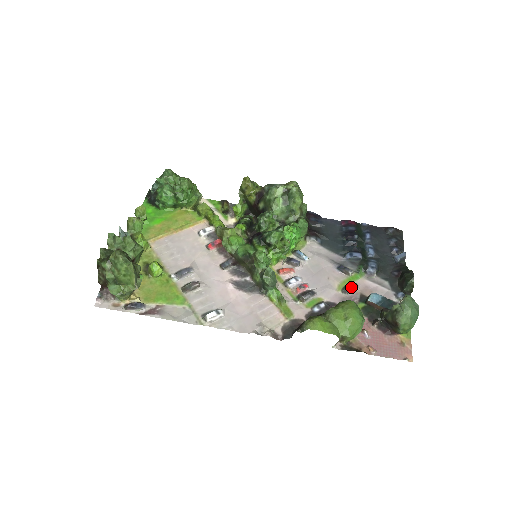
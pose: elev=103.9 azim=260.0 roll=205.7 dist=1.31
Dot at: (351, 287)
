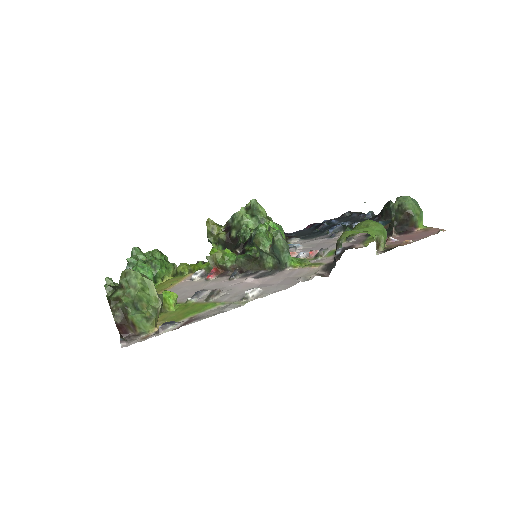
Dot at: occluded
